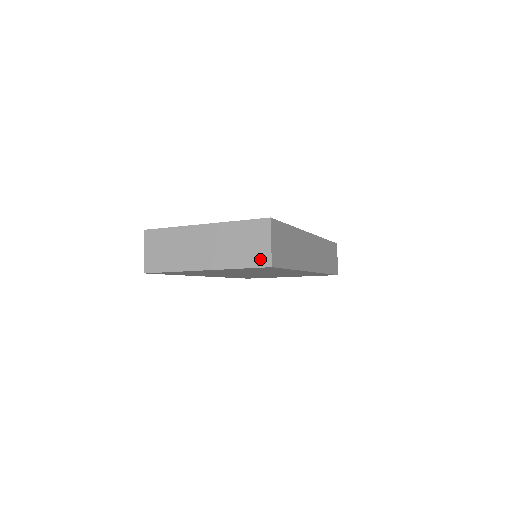
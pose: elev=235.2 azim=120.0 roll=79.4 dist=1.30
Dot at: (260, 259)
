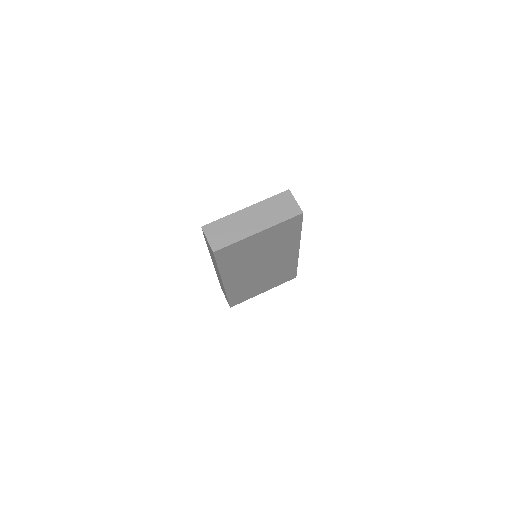
Dot at: (294, 212)
